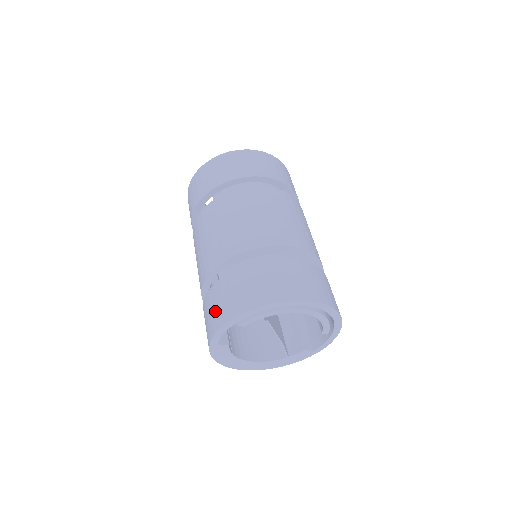
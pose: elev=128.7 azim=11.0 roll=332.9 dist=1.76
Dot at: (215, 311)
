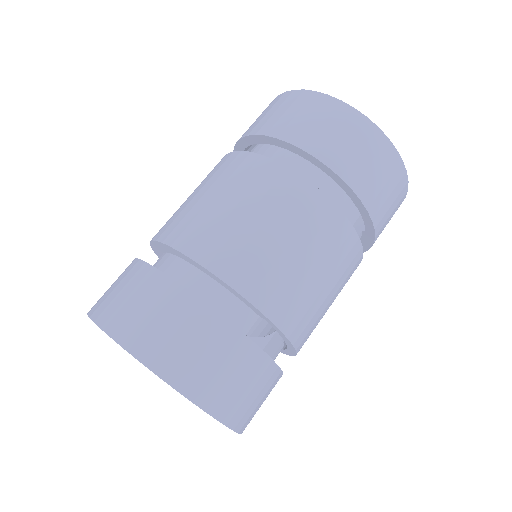
Dot at: occluded
